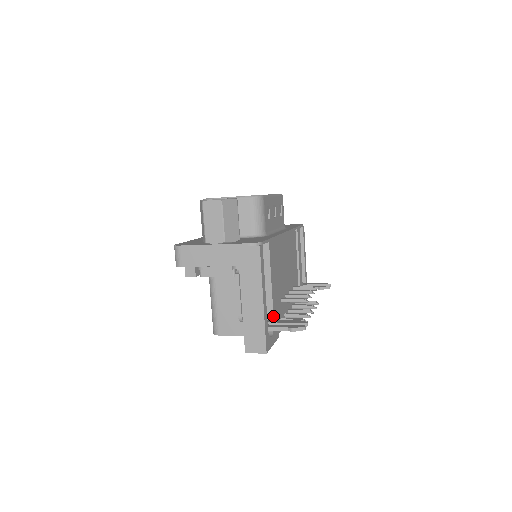
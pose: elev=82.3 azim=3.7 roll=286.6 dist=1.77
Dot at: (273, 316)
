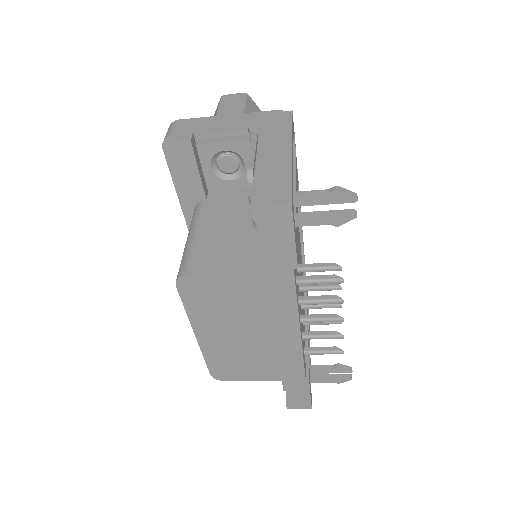
Dot at: occluded
